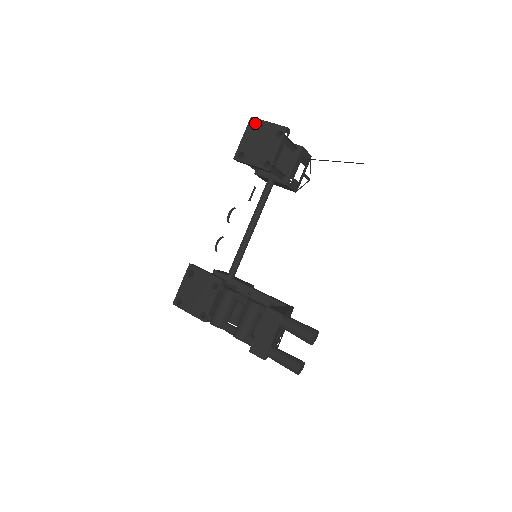
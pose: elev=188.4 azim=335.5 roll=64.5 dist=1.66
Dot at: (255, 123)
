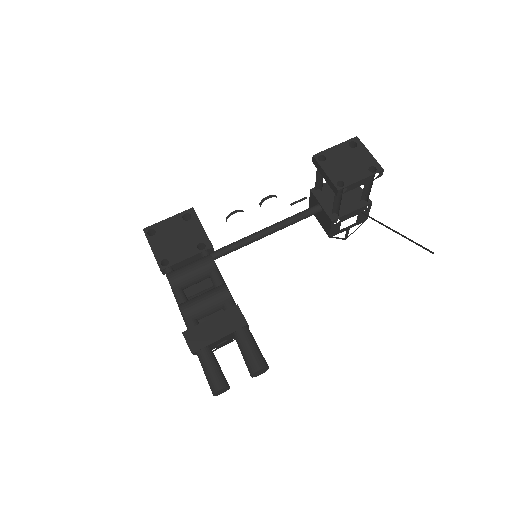
Dot at: (356, 144)
